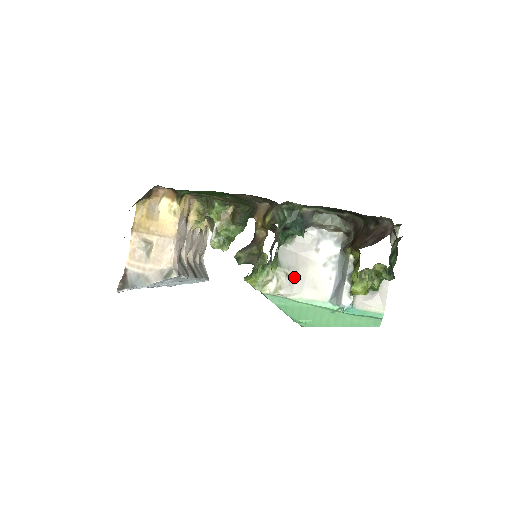
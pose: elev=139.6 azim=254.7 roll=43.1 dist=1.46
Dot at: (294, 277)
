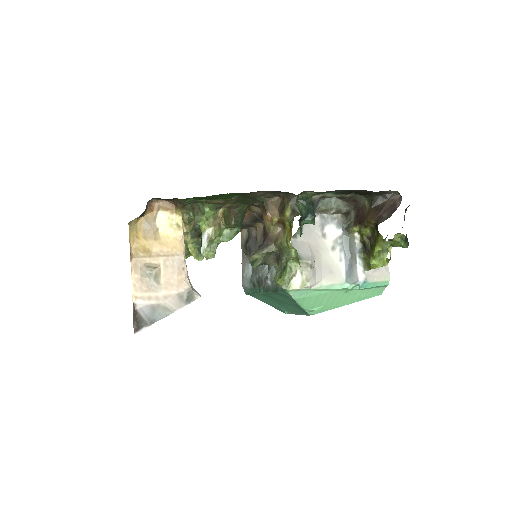
Dot at: (314, 266)
